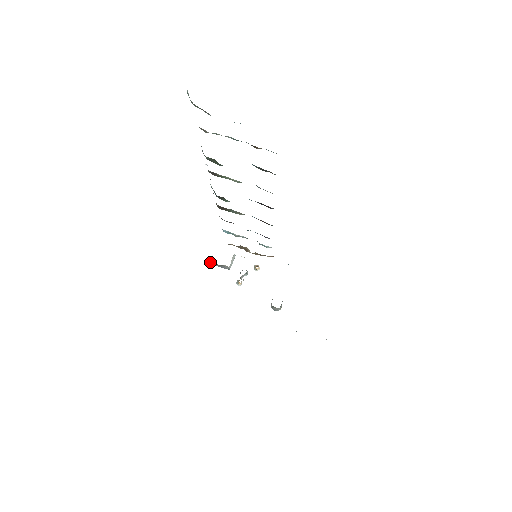
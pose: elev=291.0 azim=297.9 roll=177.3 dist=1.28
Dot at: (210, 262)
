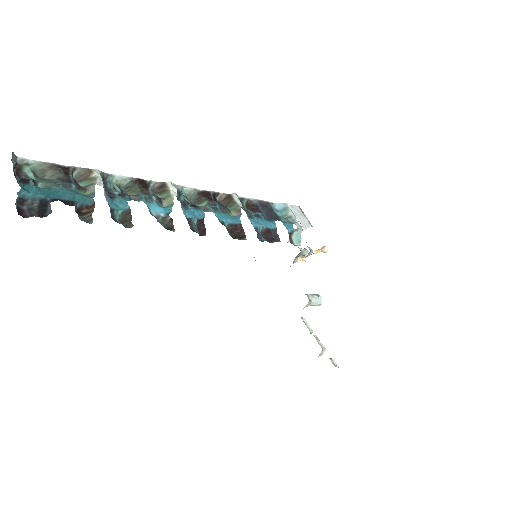
Dot at: occluded
